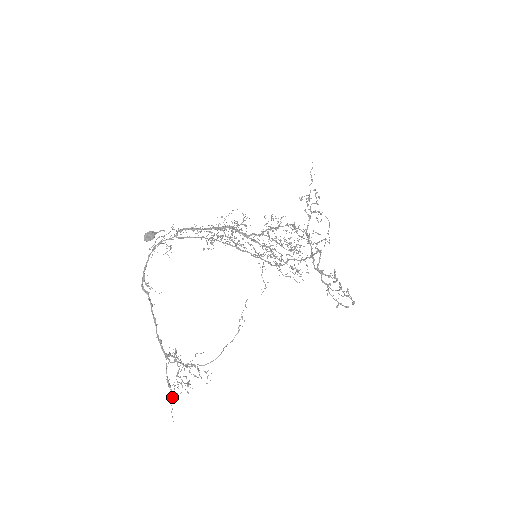
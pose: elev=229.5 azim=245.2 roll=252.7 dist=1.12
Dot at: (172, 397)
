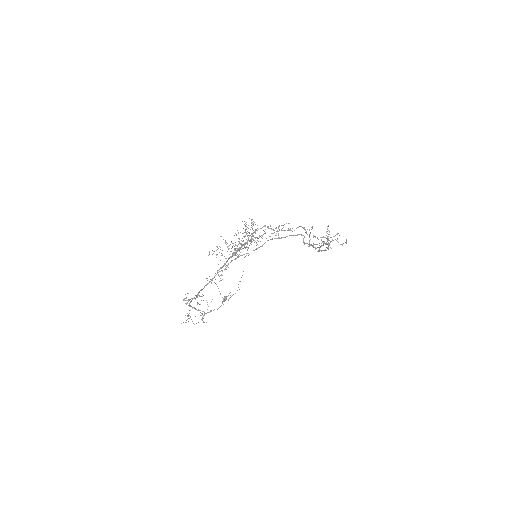
Dot at: occluded
